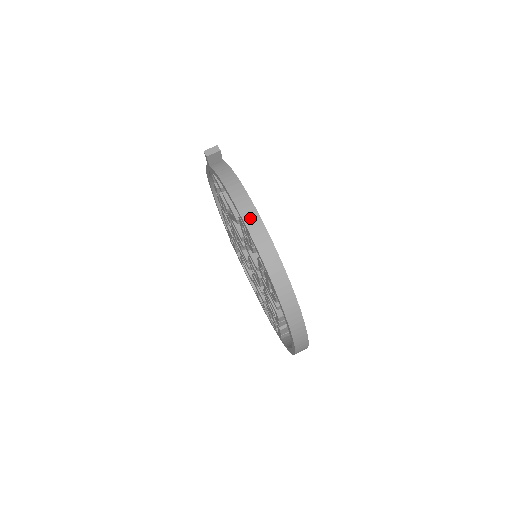
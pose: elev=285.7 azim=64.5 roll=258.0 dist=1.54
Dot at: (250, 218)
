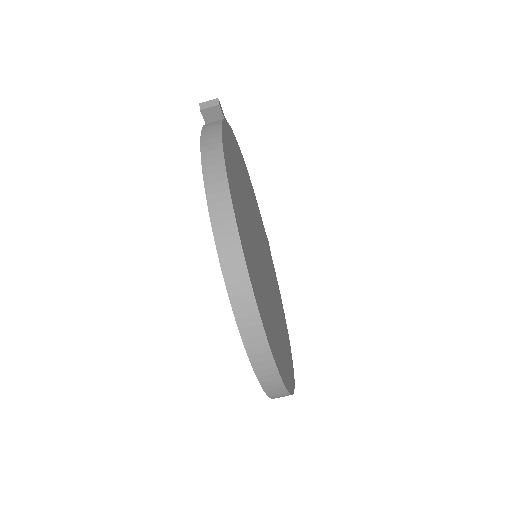
Dot at: (215, 188)
